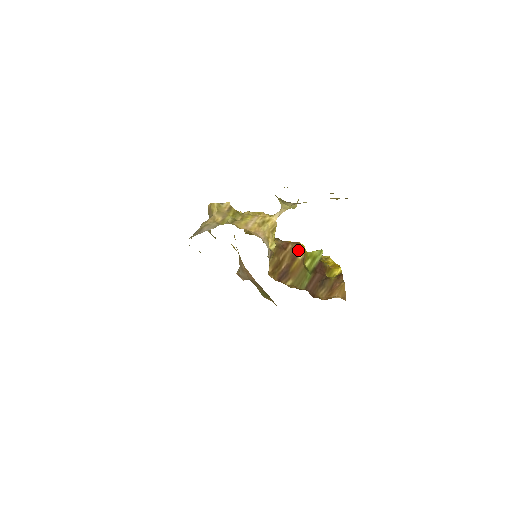
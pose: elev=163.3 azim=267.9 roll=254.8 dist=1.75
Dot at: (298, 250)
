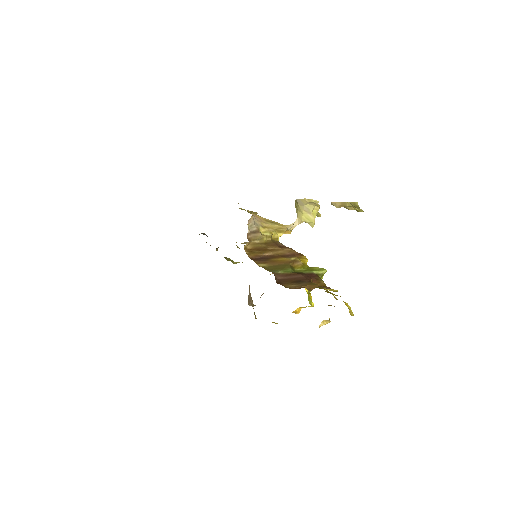
Dot at: (296, 256)
